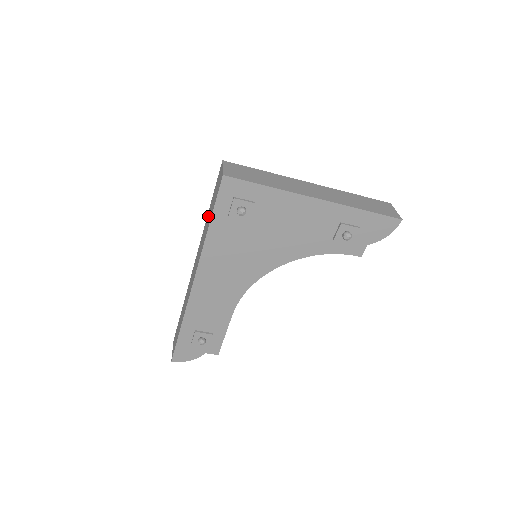
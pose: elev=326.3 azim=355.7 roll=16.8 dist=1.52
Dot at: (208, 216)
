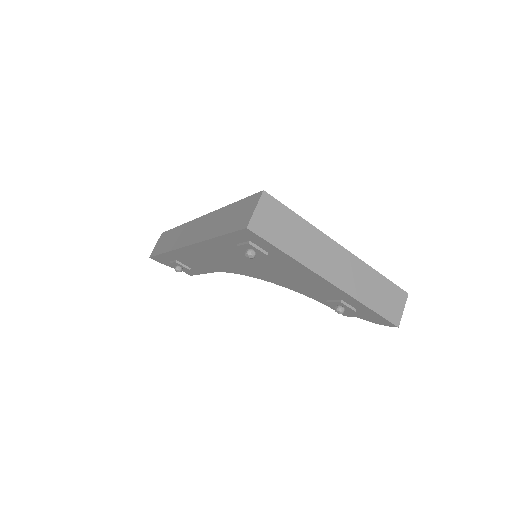
Dot at: (225, 215)
